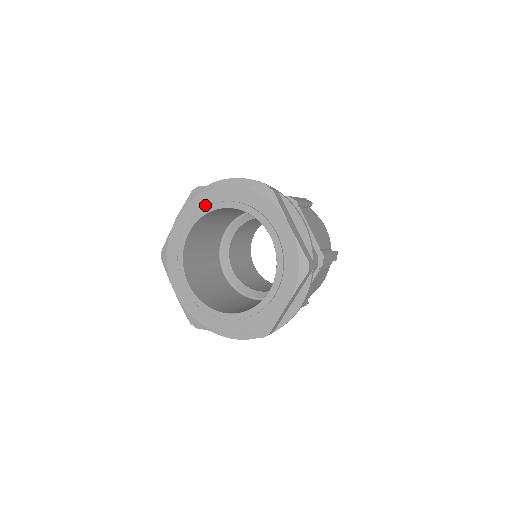
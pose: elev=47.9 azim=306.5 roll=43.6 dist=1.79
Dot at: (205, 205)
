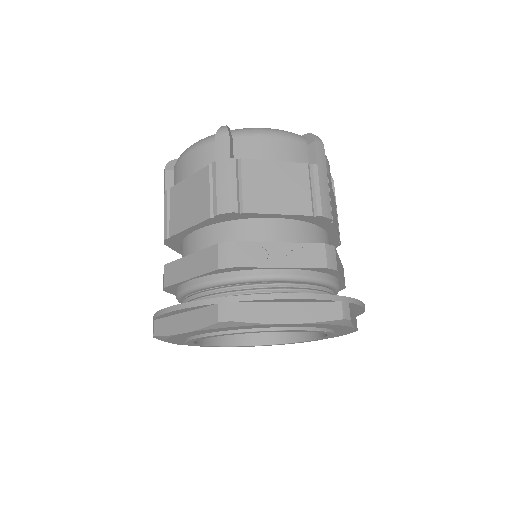
Dot at: (241, 329)
